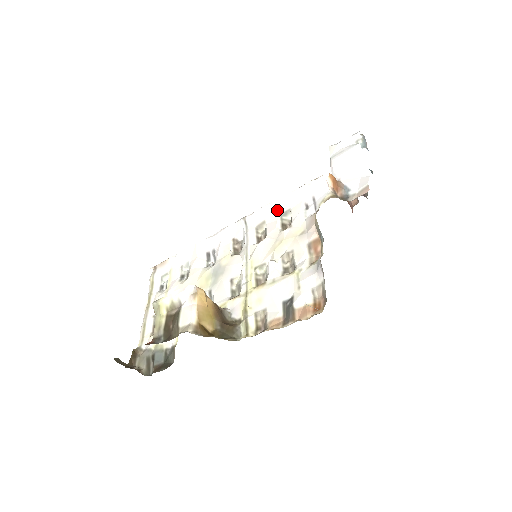
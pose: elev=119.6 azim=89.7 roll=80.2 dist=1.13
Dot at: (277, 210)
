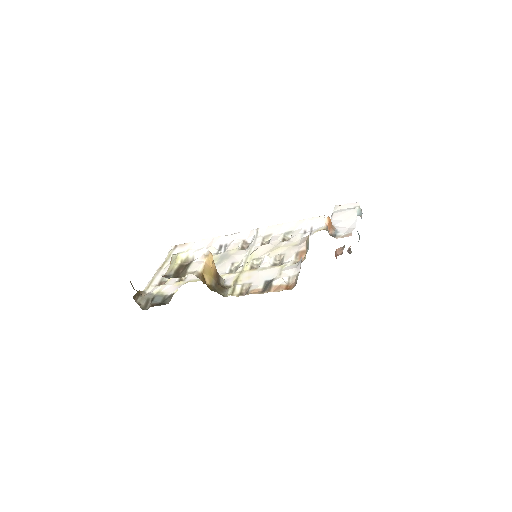
Dot at: (283, 229)
